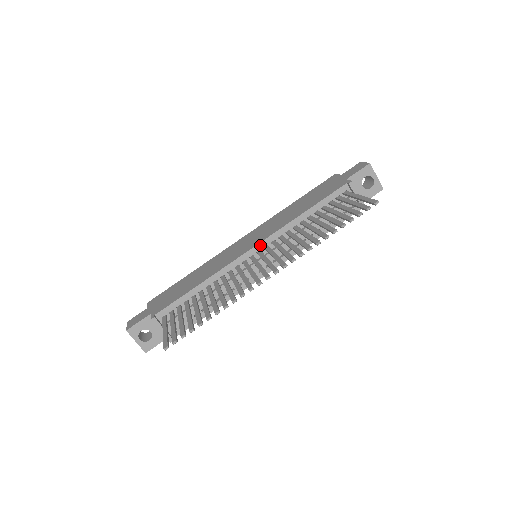
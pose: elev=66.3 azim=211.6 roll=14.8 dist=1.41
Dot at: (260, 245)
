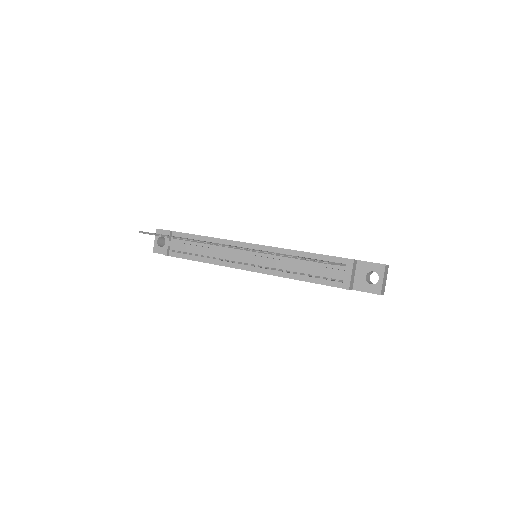
Dot at: (260, 246)
